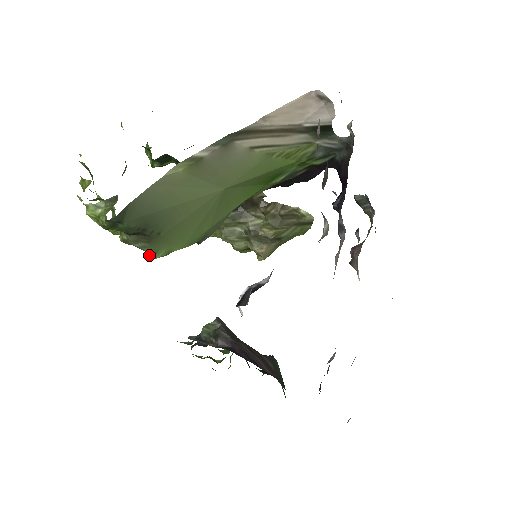
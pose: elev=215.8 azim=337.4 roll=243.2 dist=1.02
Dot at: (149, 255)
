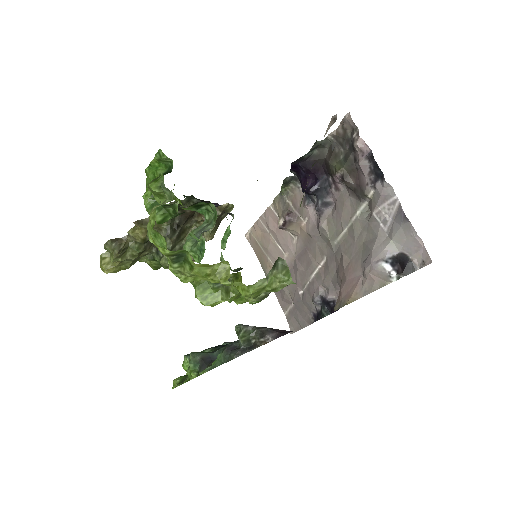
Dot at: (263, 299)
